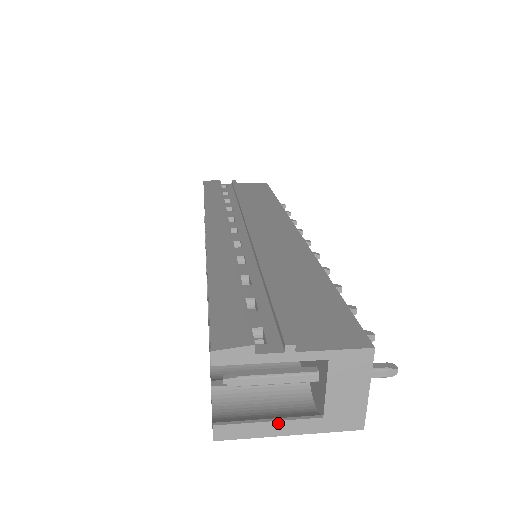
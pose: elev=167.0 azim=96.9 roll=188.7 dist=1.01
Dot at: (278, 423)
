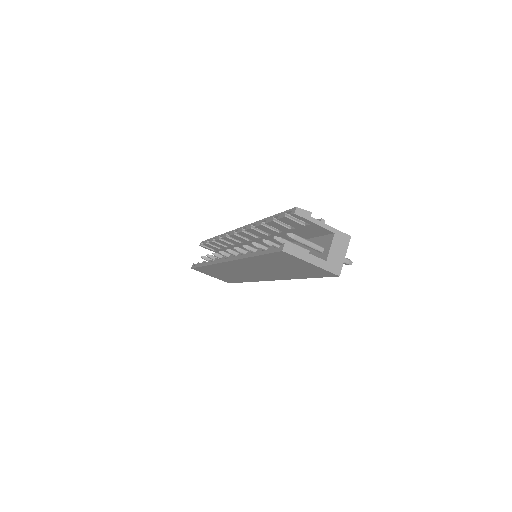
Dot at: (309, 255)
